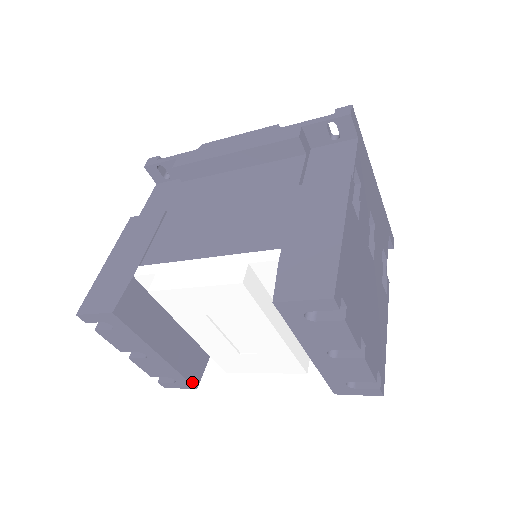
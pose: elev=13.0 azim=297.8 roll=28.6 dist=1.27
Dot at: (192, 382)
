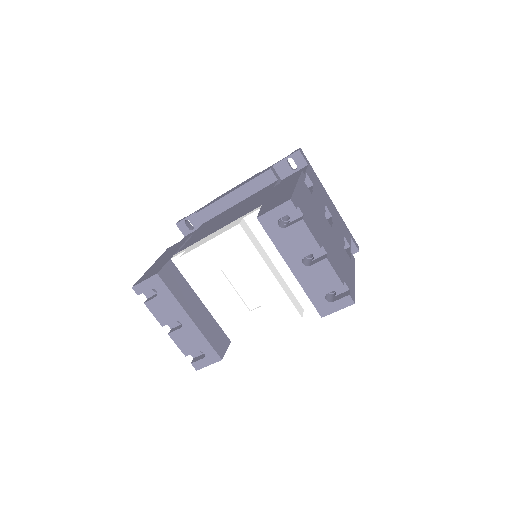
Dot at: (217, 352)
